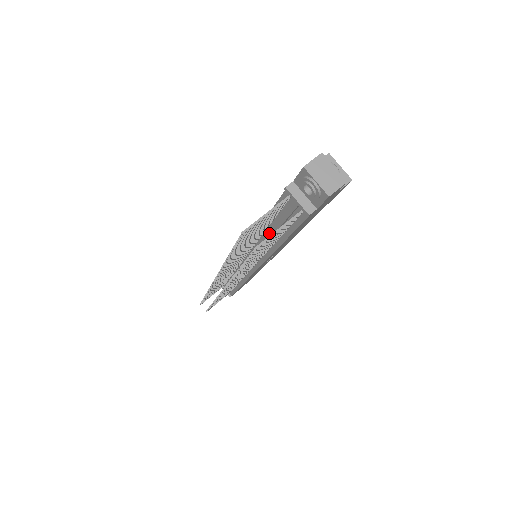
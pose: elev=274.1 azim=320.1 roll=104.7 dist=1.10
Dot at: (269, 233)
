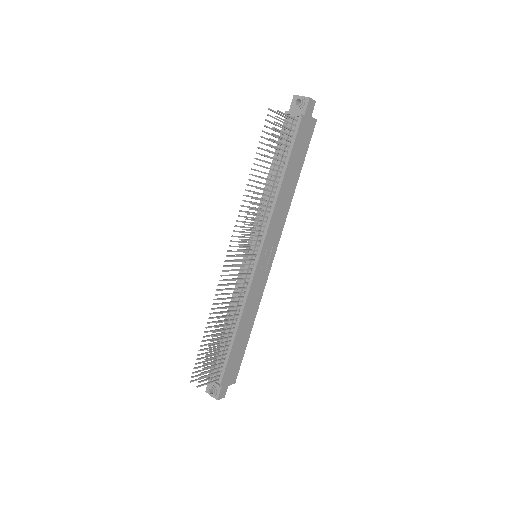
Dot at: (274, 174)
